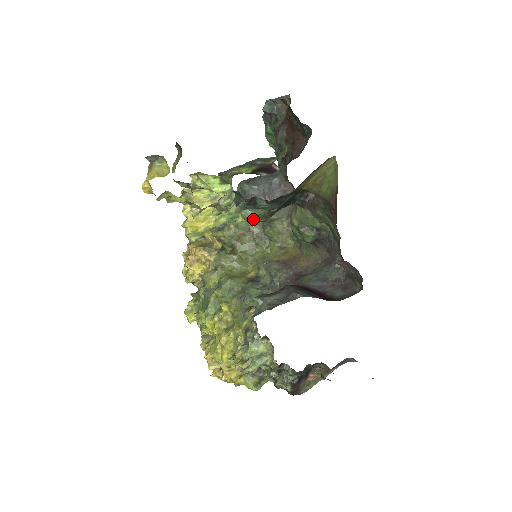
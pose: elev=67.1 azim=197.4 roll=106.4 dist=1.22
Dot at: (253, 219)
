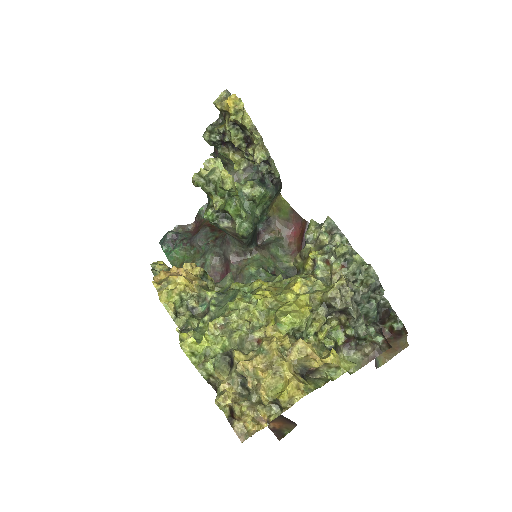
Dot at: (248, 219)
